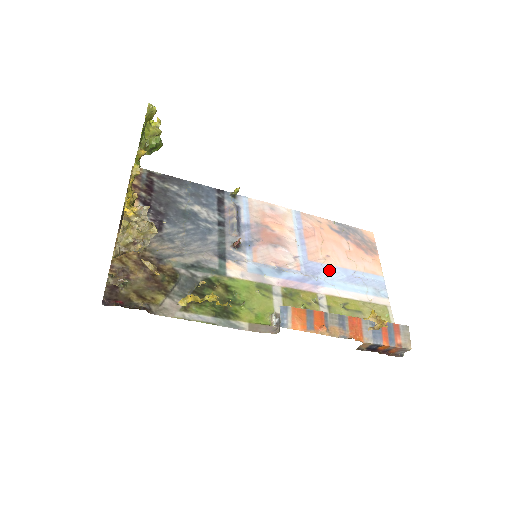
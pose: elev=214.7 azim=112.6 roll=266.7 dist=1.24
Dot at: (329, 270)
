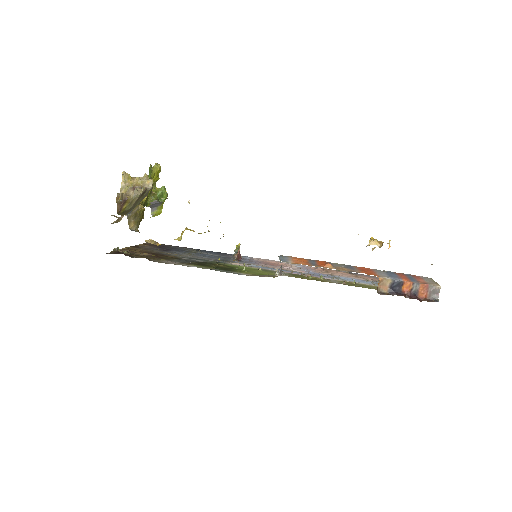
Dot at: (337, 277)
